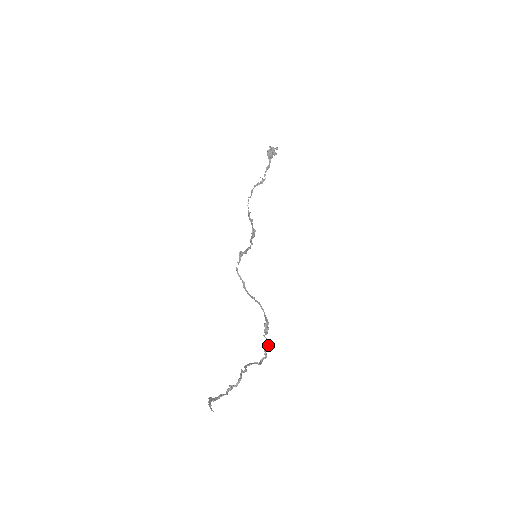
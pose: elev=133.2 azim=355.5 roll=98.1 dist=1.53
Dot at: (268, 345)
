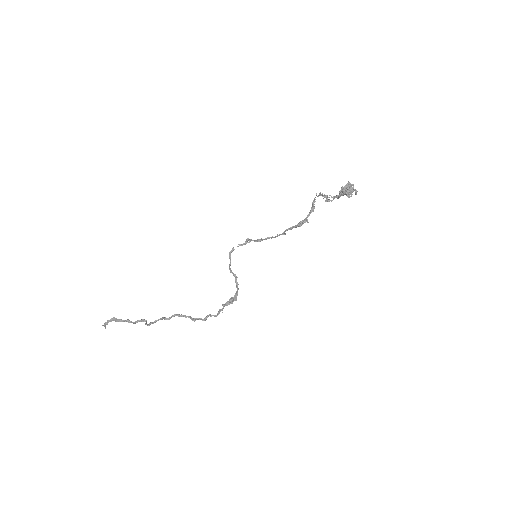
Dot at: (217, 314)
